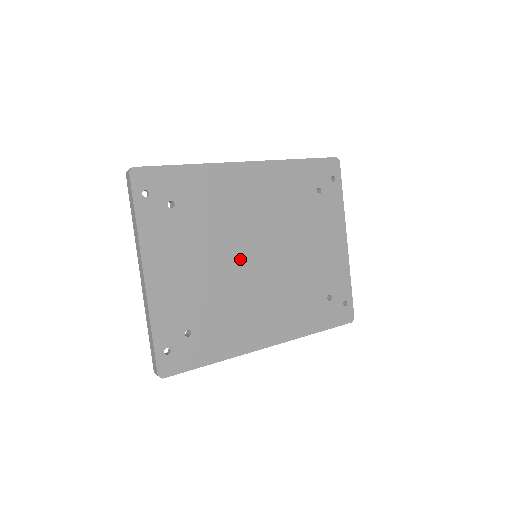
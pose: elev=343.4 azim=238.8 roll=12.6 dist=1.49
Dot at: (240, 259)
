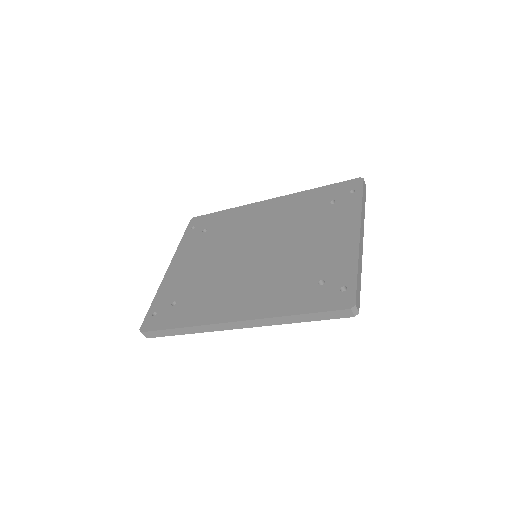
Dot at: (237, 256)
